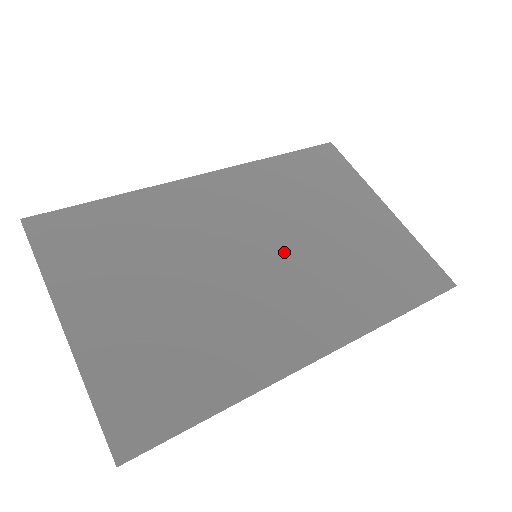
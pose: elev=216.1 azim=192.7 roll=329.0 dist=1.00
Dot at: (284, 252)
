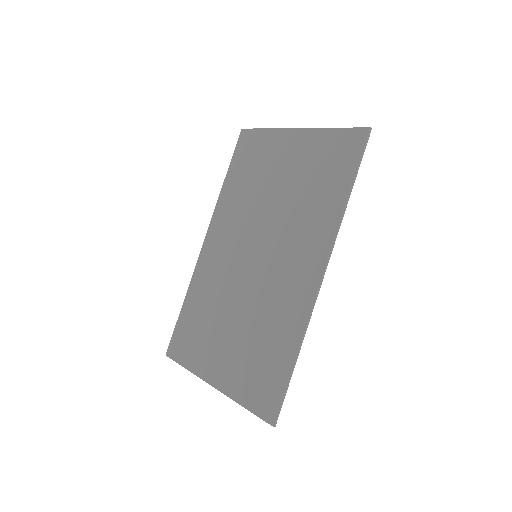
Dot at: (266, 237)
